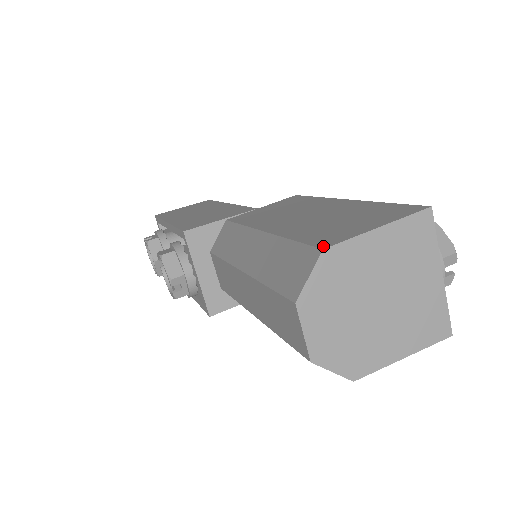
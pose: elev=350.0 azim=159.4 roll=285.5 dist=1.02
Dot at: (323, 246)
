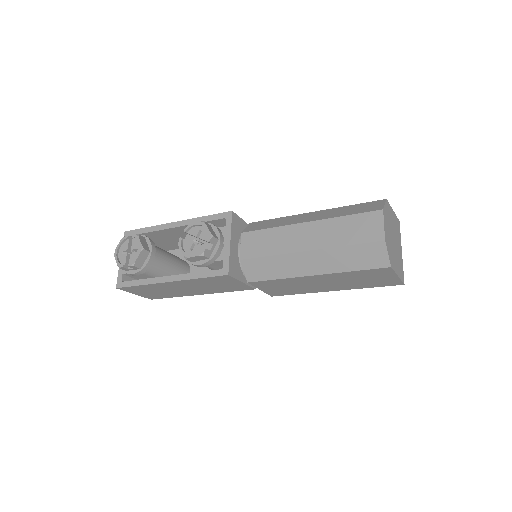
Dot at: (383, 200)
